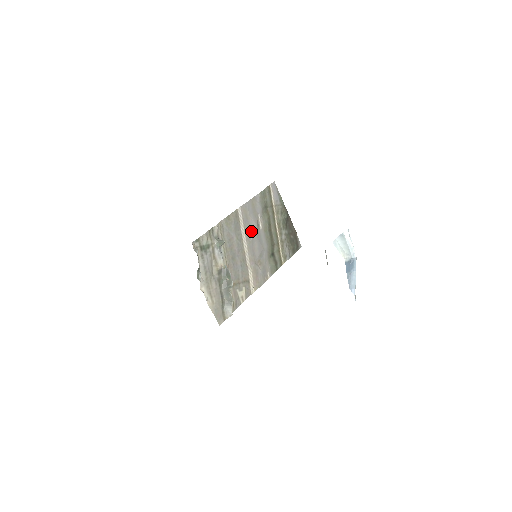
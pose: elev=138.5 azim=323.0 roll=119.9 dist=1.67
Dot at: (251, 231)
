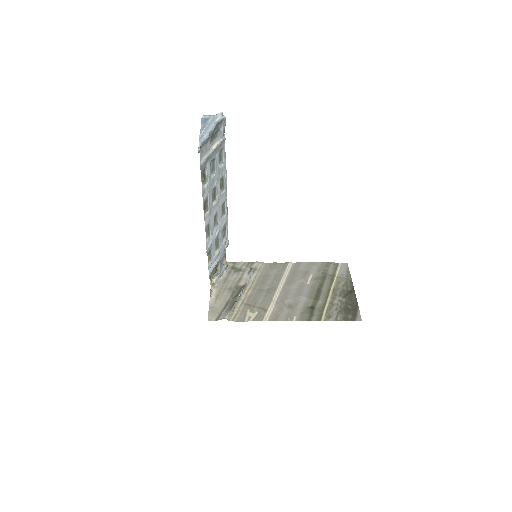
Dot at: (294, 280)
